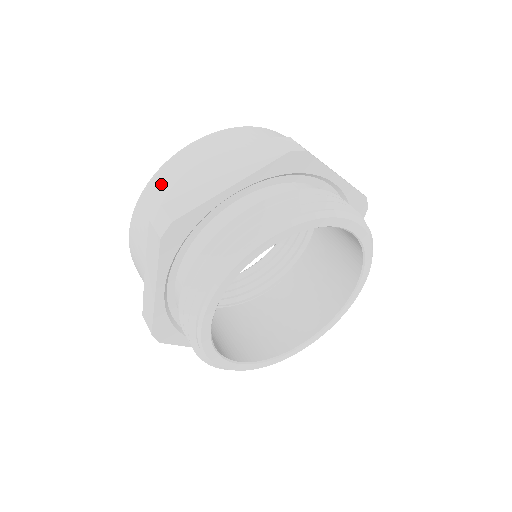
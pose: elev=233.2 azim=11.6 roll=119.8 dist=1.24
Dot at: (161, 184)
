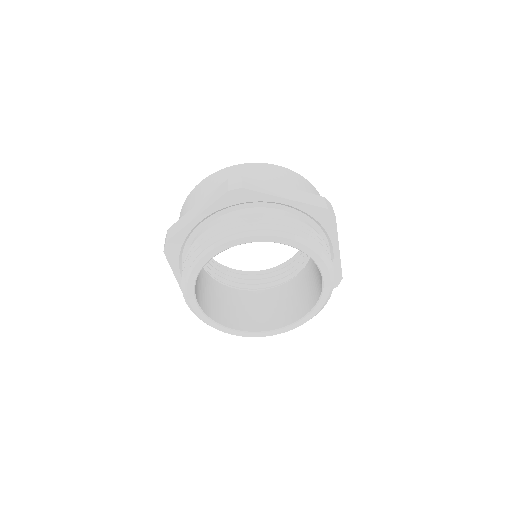
Dot at: (182, 213)
